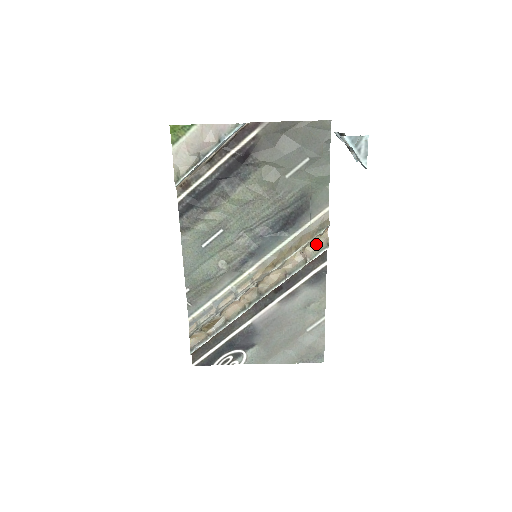
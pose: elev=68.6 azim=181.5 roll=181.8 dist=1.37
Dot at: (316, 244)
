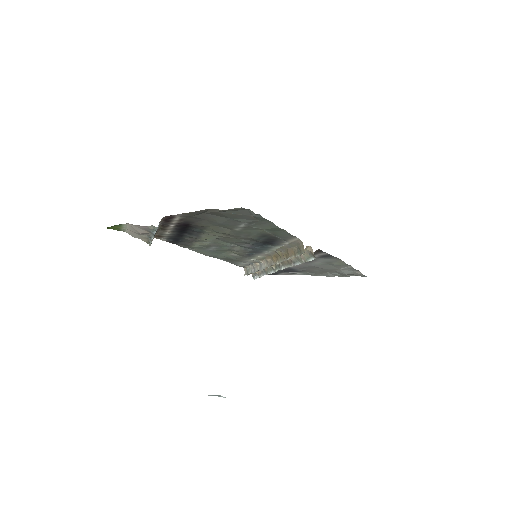
Dot at: (305, 251)
